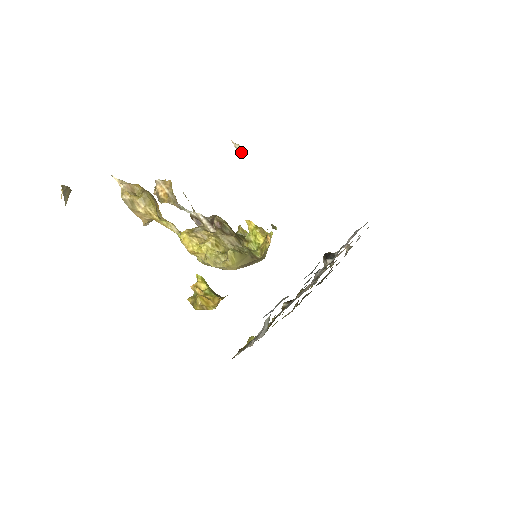
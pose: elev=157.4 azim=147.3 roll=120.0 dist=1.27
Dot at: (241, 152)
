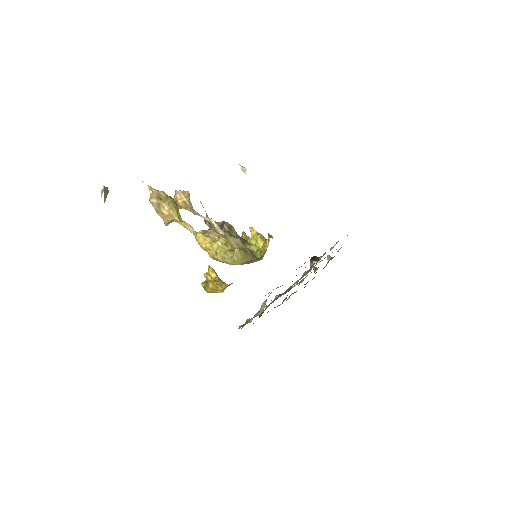
Dot at: (246, 174)
